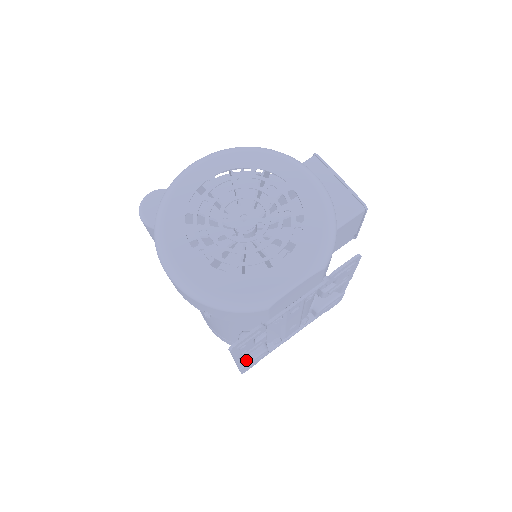
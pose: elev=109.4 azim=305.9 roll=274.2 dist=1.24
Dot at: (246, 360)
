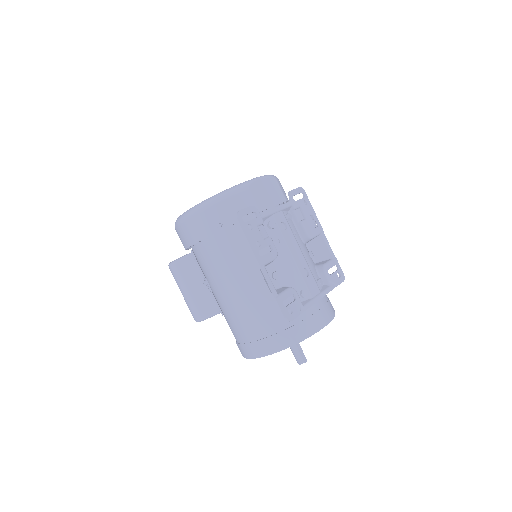
Dot at: (279, 293)
